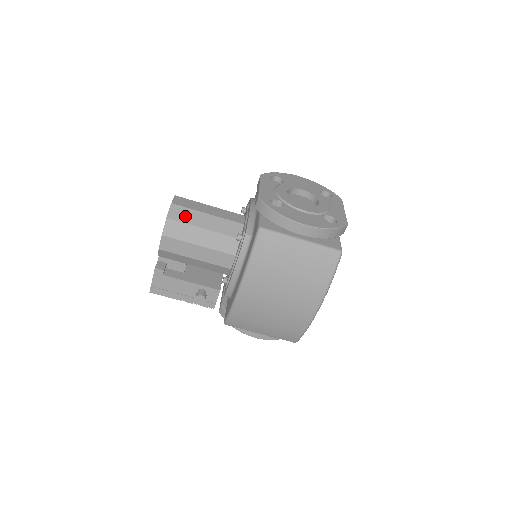
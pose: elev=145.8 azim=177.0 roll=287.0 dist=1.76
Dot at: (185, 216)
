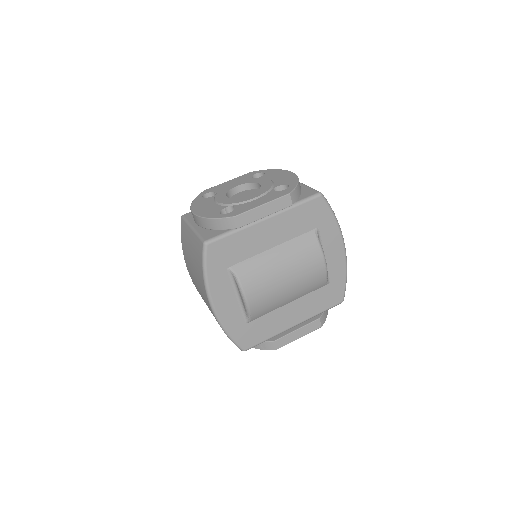
Dot at: occluded
